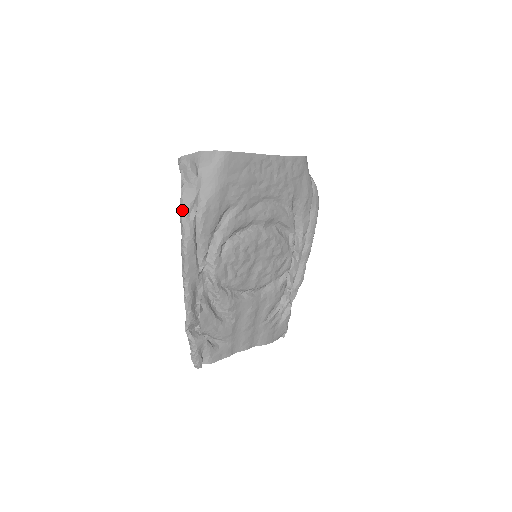
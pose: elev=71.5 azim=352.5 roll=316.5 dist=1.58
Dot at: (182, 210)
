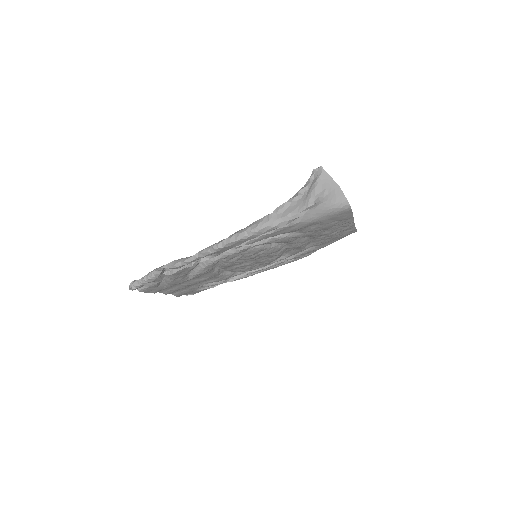
Dot at: (281, 211)
